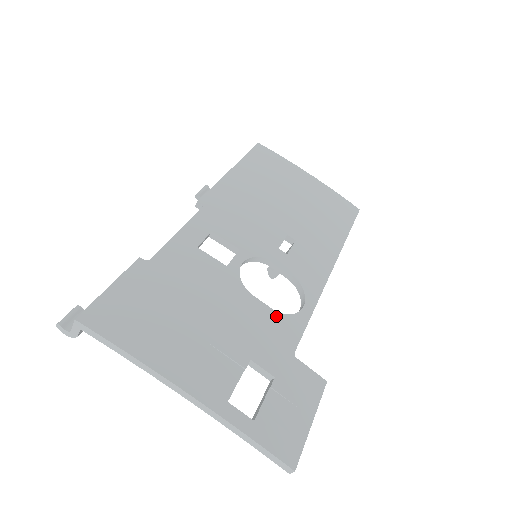
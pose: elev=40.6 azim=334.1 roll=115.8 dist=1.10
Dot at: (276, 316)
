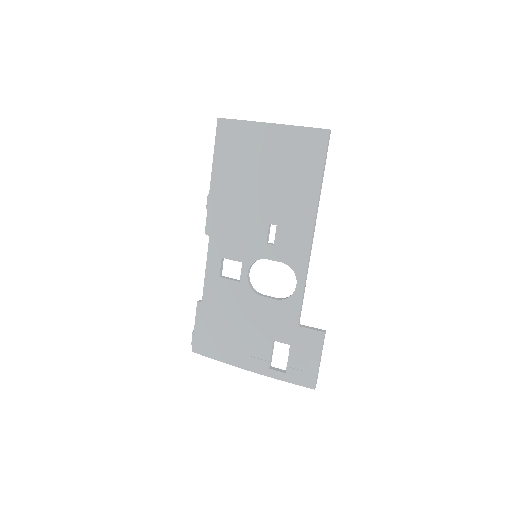
Dot at: (280, 304)
